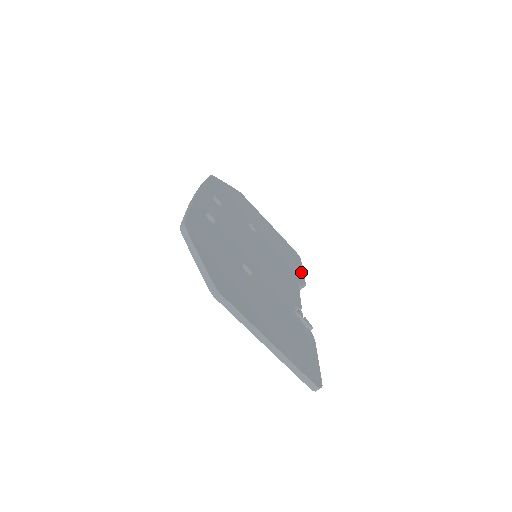
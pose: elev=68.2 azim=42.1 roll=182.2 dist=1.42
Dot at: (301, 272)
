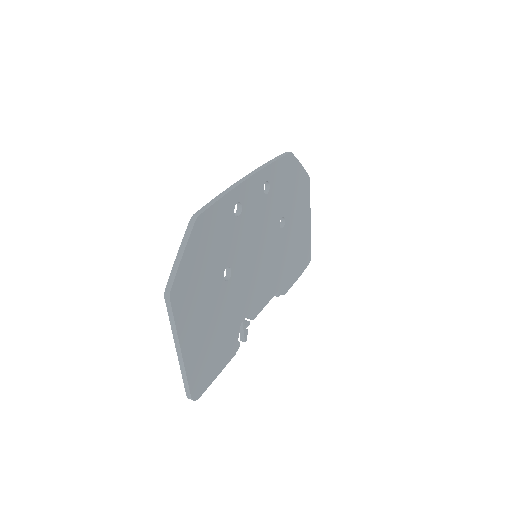
Dot at: (294, 279)
